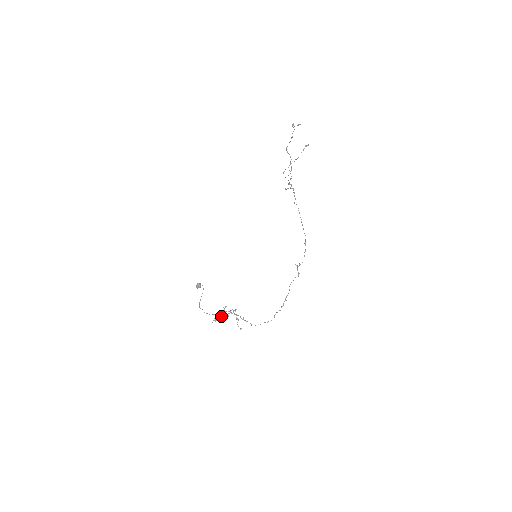
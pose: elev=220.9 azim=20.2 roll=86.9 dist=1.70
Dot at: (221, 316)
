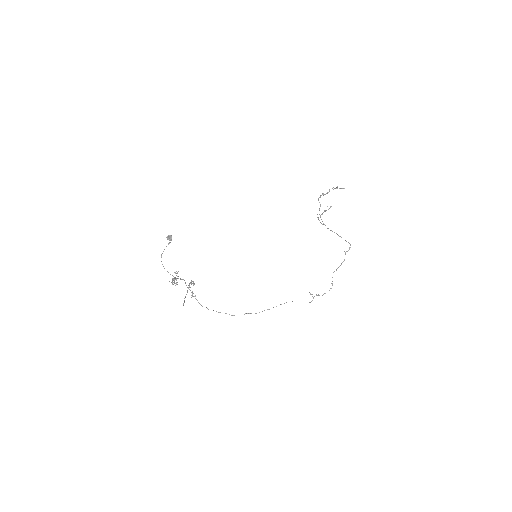
Dot at: occluded
